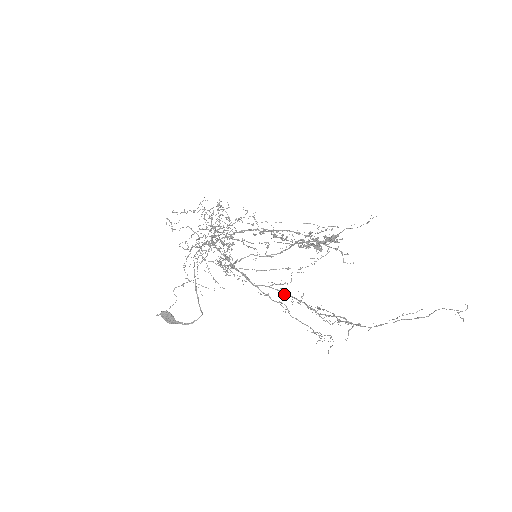
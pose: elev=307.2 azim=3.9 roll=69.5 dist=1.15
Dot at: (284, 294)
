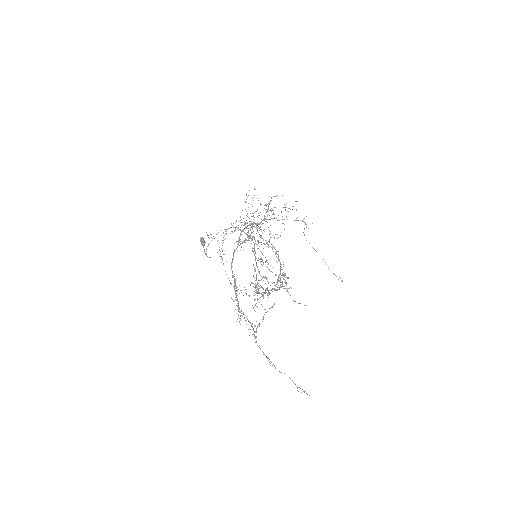
Dot at: occluded
